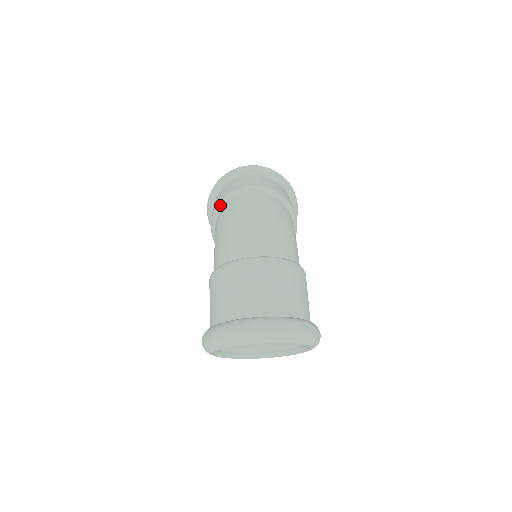
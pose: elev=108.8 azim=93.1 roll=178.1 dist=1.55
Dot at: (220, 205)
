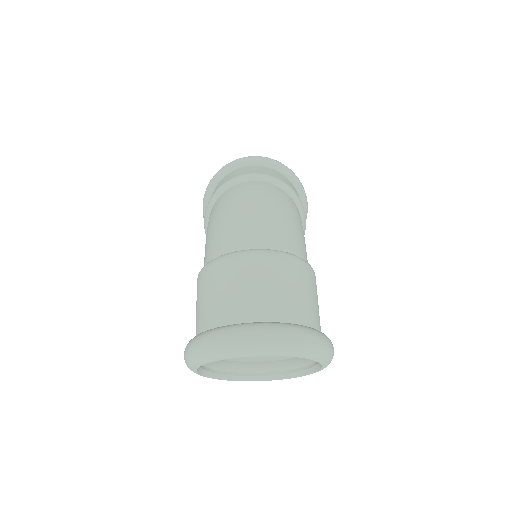
Dot at: (214, 196)
